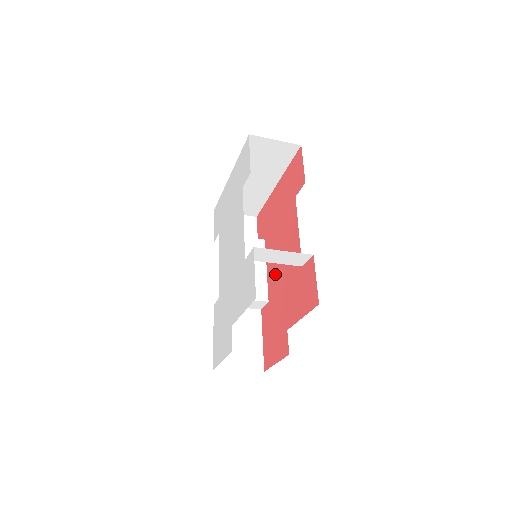
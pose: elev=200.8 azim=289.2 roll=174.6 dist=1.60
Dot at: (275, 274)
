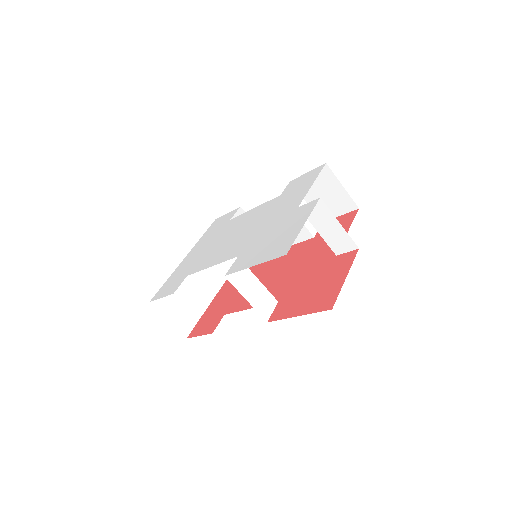
Dot at: (272, 287)
